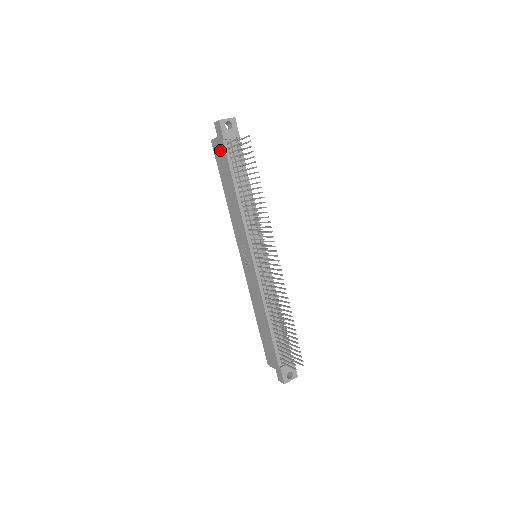
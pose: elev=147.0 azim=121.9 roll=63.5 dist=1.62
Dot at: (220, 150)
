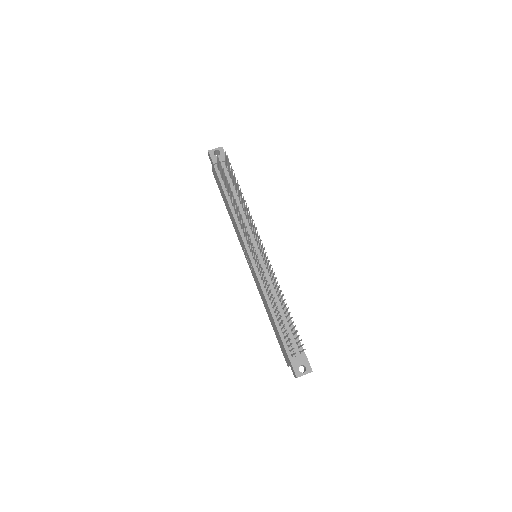
Dot at: (215, 175)
